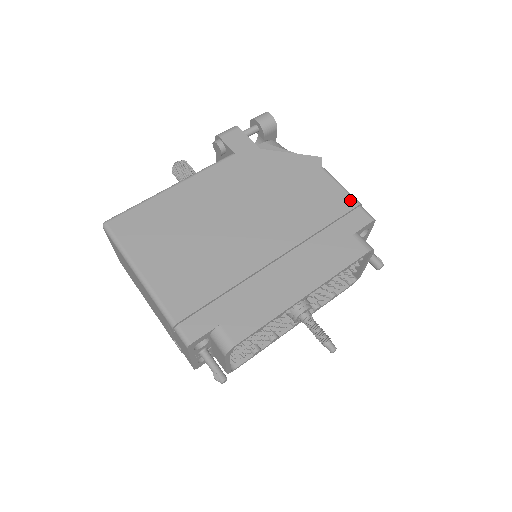
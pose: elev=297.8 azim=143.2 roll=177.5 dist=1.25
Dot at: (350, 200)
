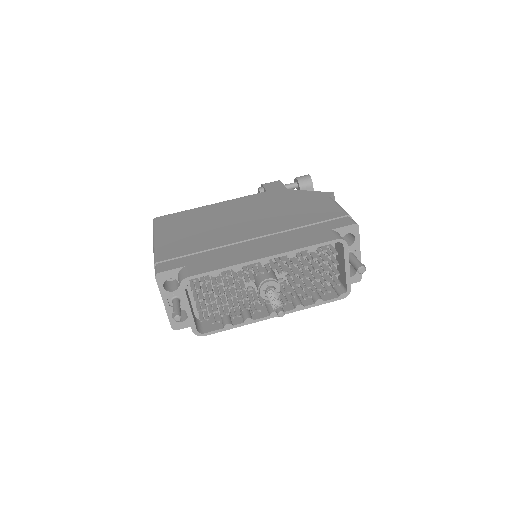
Dot at: (341, 212)
